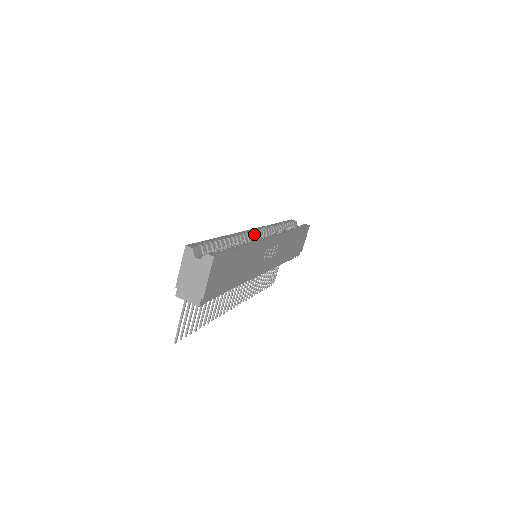
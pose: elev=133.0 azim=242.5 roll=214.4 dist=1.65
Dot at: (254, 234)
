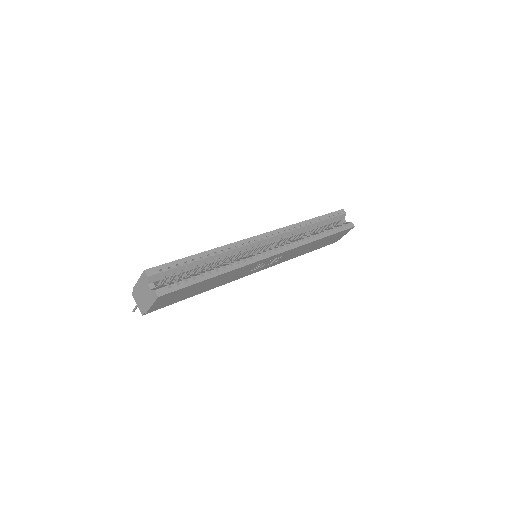
Dot at: (257, 243)
